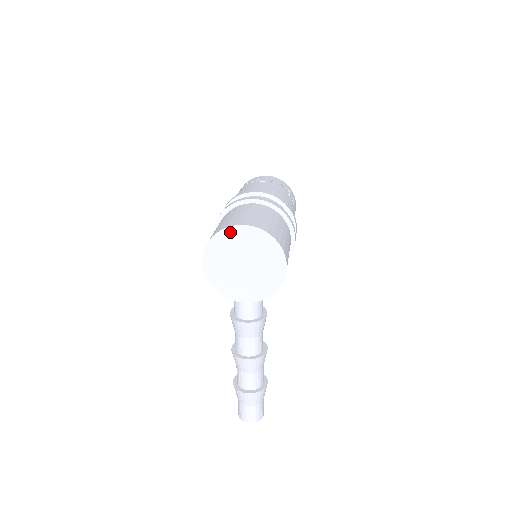
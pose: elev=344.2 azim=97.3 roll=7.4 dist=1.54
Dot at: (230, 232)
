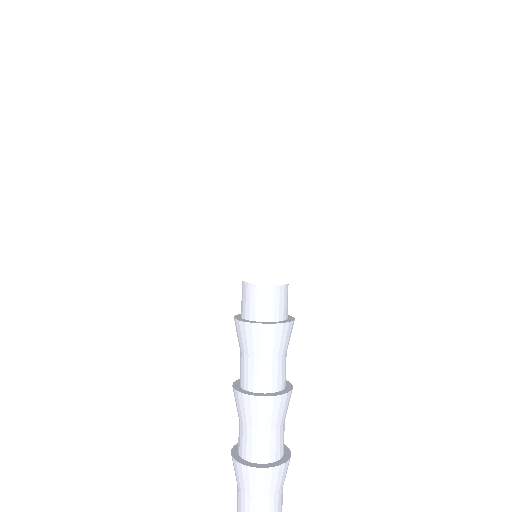
Dot at: (252, 162)
